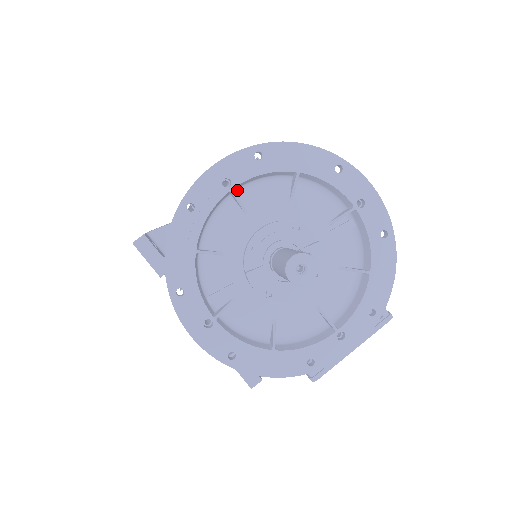
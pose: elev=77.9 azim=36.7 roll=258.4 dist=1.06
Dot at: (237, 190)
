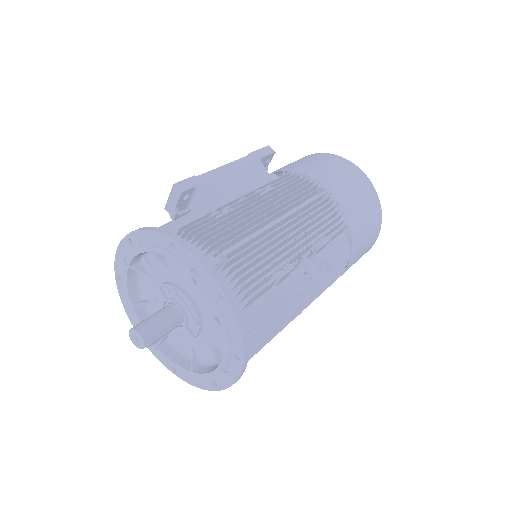
Dot at: occluded
